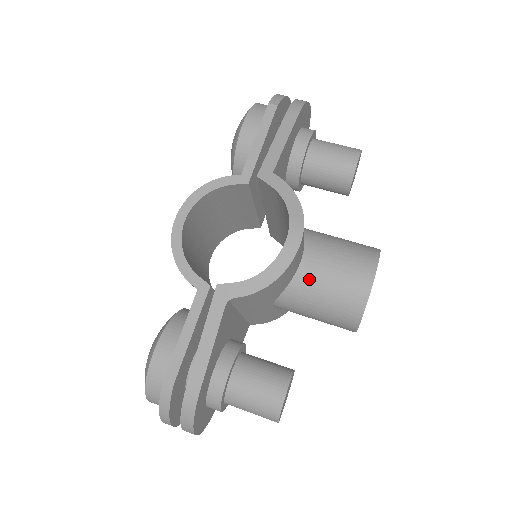
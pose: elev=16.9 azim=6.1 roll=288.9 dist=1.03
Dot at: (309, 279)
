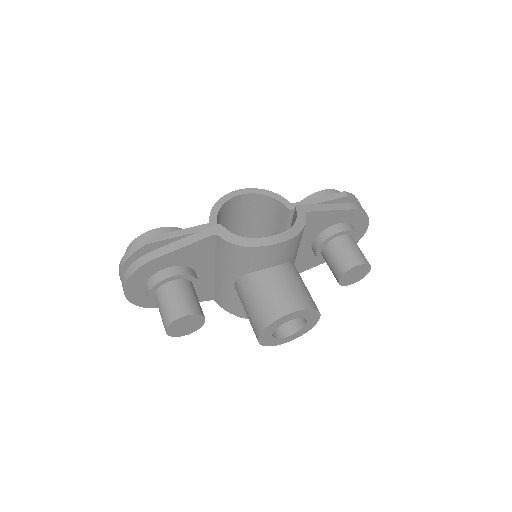
Dot at: (265, 279)
